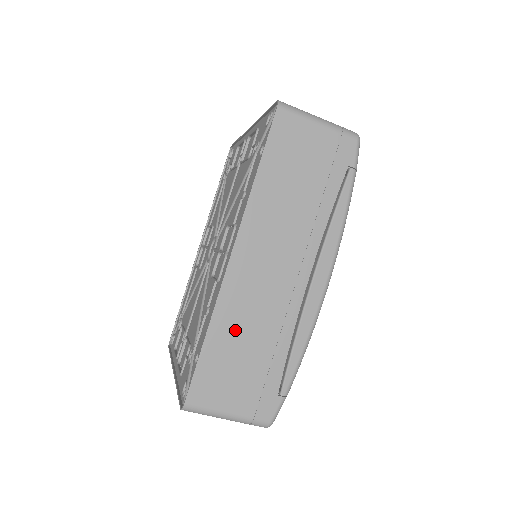
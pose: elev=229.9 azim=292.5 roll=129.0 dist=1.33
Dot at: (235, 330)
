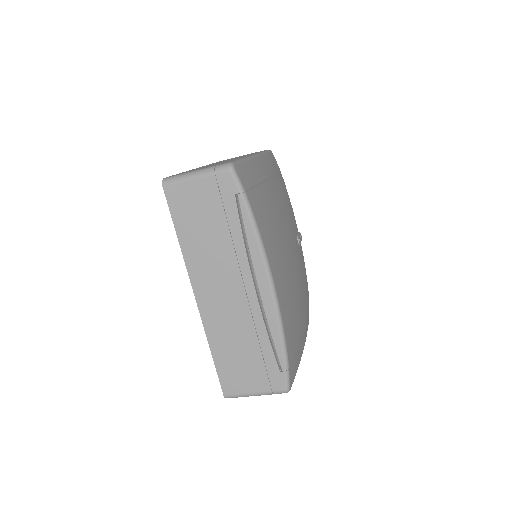
Dot at: (226, 342)
